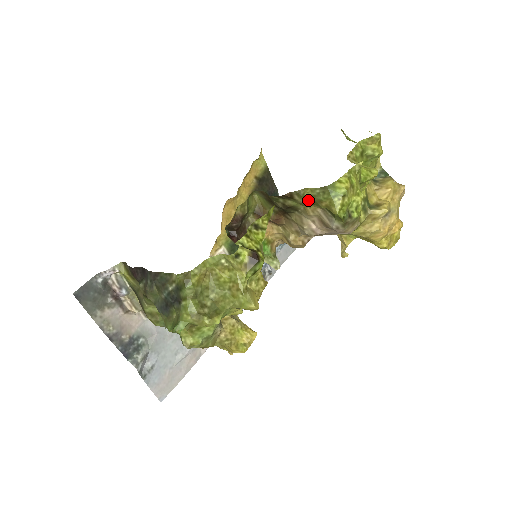
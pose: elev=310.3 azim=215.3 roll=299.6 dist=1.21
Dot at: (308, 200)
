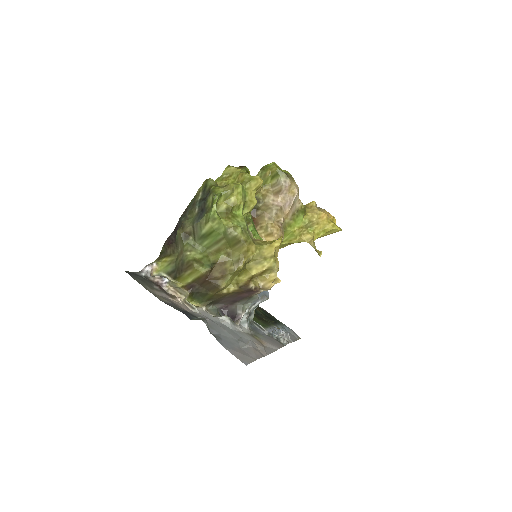
Dot at: occluded
